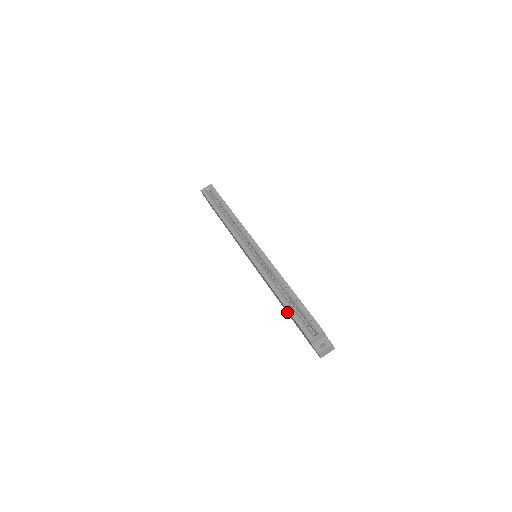
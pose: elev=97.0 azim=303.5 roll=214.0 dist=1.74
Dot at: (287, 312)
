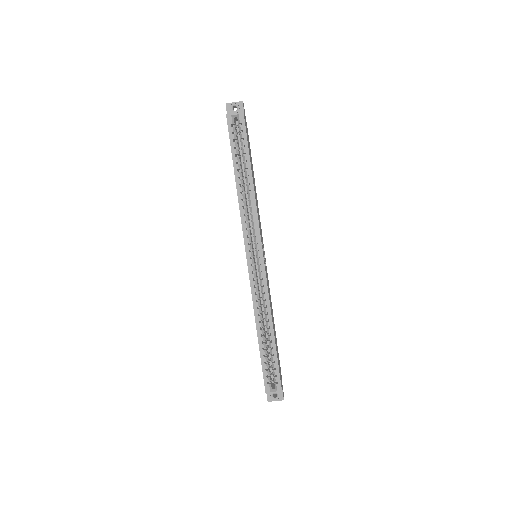
Dot at: occluded
